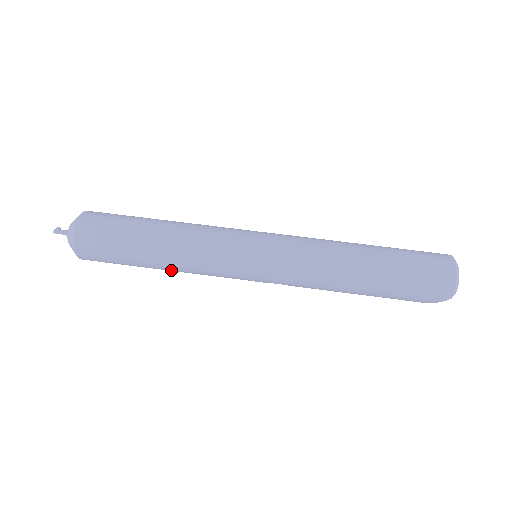
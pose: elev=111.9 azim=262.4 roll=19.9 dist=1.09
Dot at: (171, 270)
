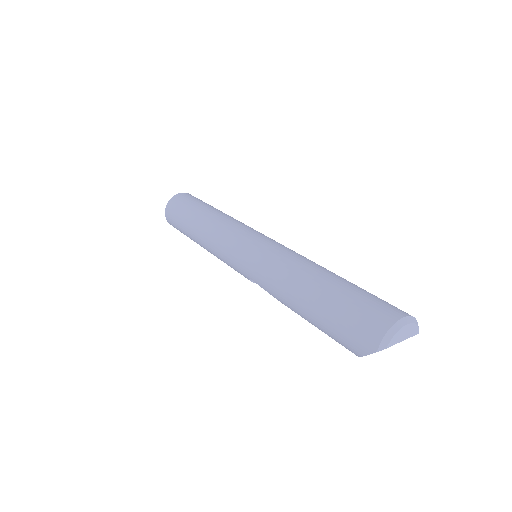
Dot at: (201, 244)
